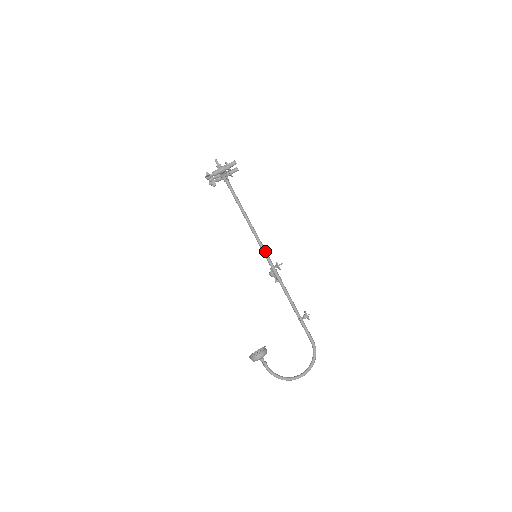
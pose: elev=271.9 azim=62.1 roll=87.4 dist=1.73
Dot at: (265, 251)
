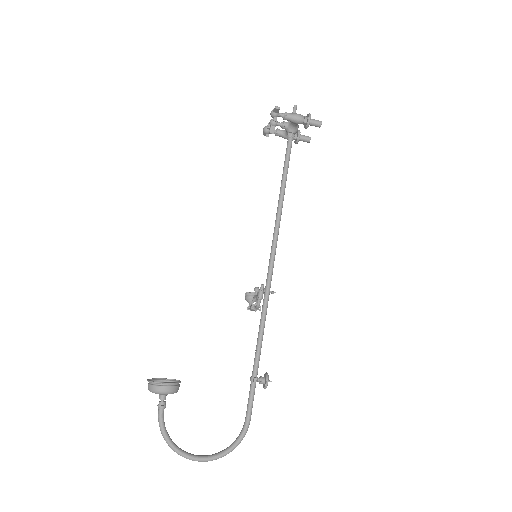
Dot at: (274, 257)
